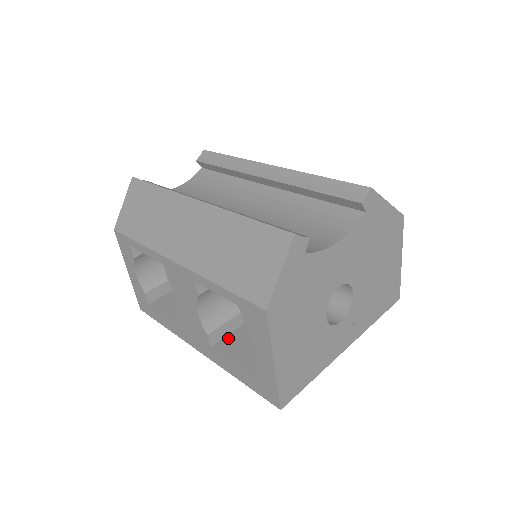
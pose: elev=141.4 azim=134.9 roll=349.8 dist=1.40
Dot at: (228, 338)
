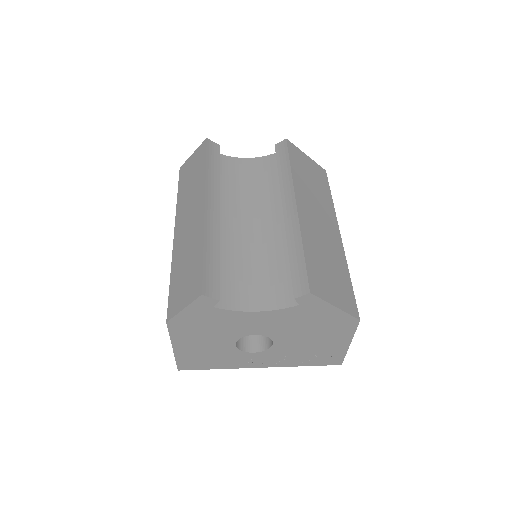
Dot at: occluded
